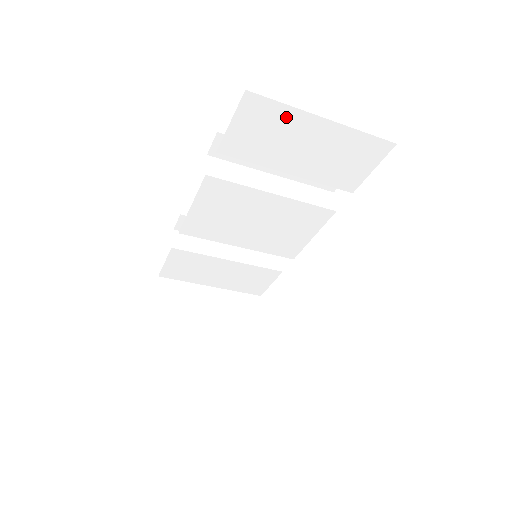
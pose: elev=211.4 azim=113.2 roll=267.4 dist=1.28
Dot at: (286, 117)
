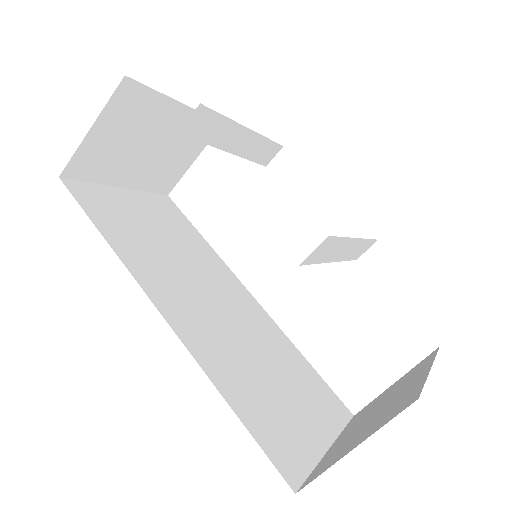
Dot at: occluded
